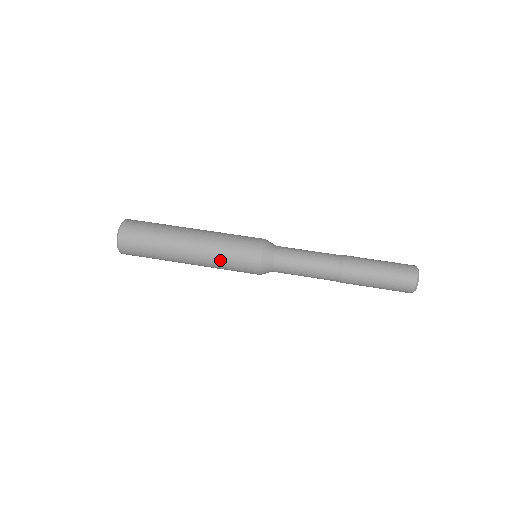
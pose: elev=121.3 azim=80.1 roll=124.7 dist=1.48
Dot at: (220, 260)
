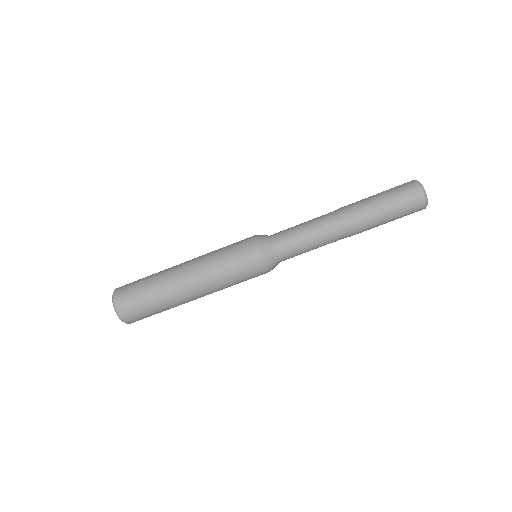
Dot at: occluded
